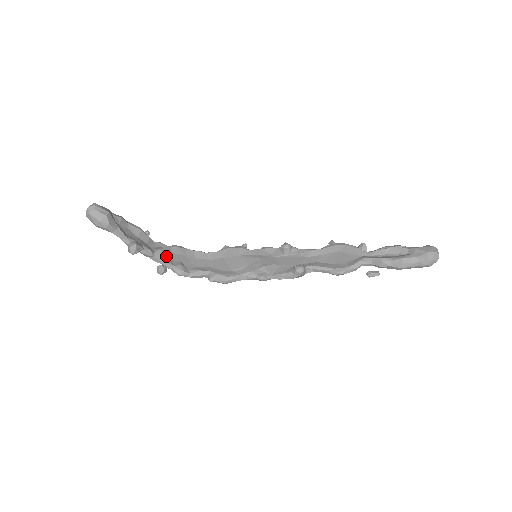
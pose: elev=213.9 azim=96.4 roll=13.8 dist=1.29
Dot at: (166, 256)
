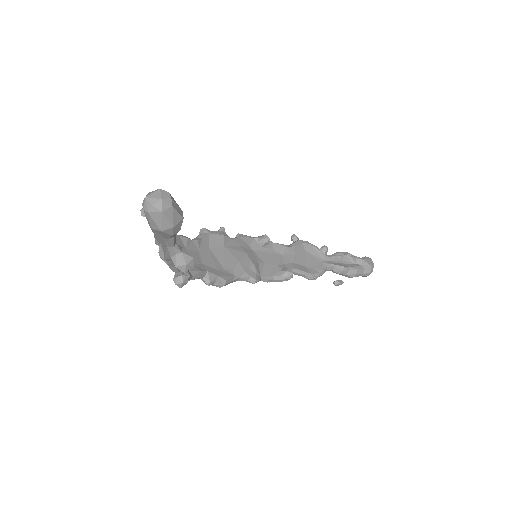
Dot at: occluded
